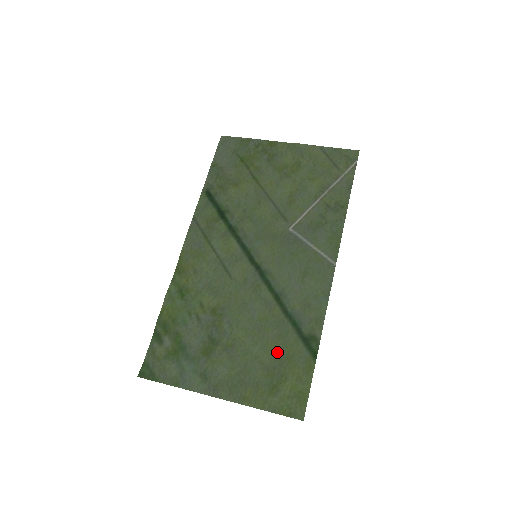
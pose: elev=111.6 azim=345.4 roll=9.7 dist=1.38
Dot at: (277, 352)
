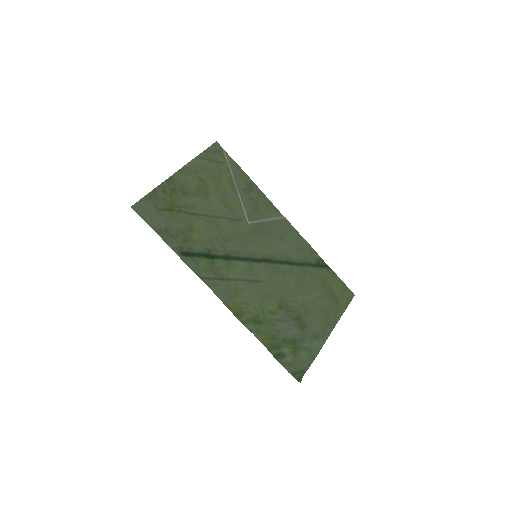
Dot at: (318, 285)
